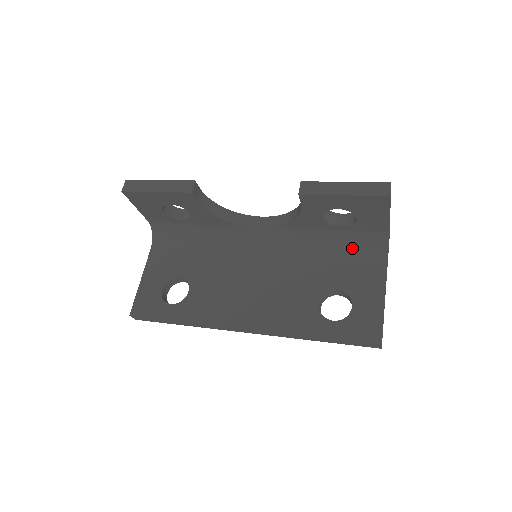
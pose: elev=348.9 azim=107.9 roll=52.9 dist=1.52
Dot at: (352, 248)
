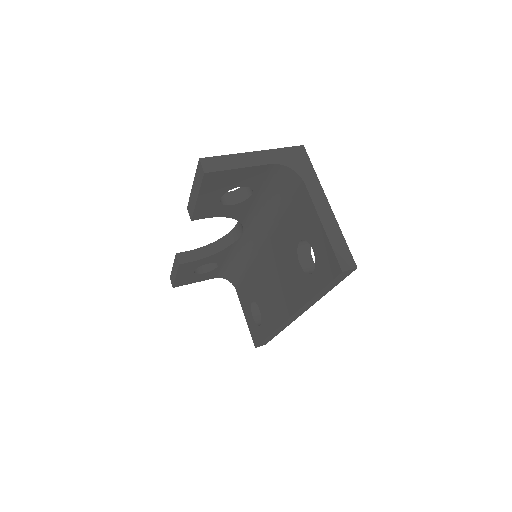
Dot at: (283, 194)
